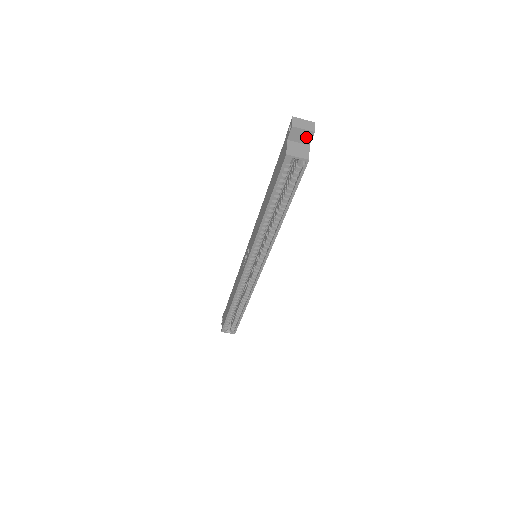
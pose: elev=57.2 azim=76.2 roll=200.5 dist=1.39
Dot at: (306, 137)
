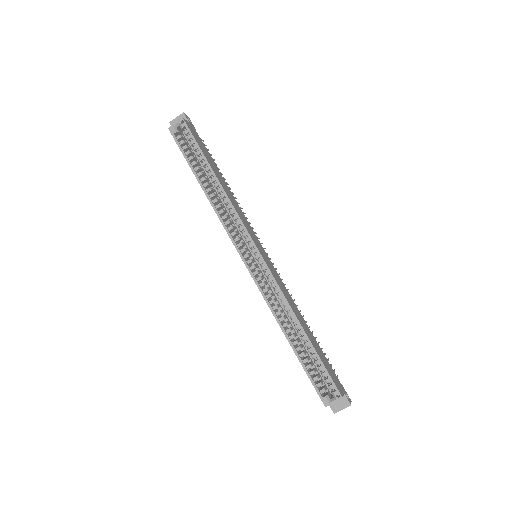
Dot at: occluded
